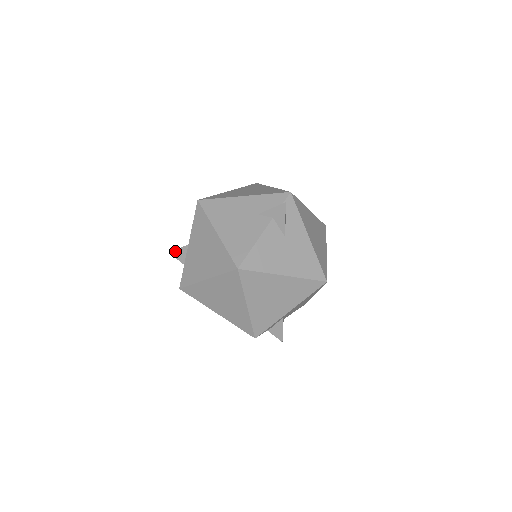
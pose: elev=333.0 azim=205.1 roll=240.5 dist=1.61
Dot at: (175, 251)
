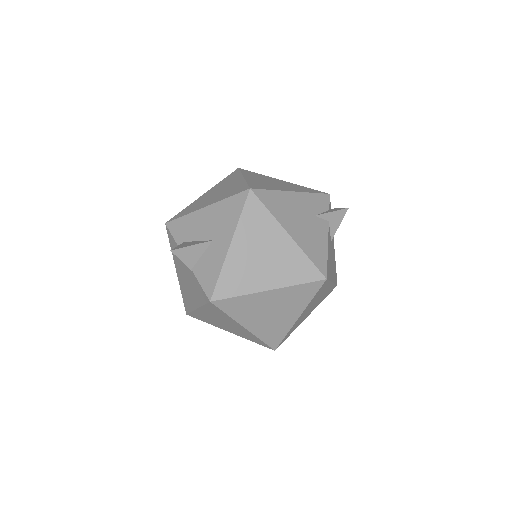
Dot at: (182, 249)
